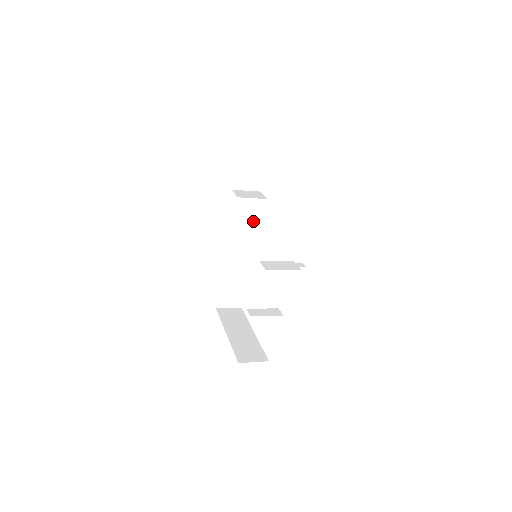
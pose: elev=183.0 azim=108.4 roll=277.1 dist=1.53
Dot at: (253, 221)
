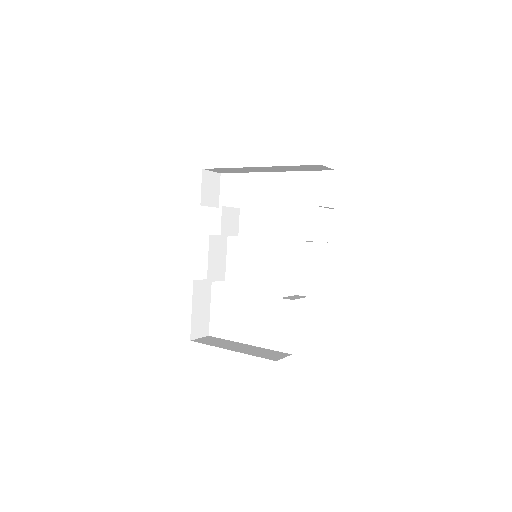
Dot at: (232, 230)
